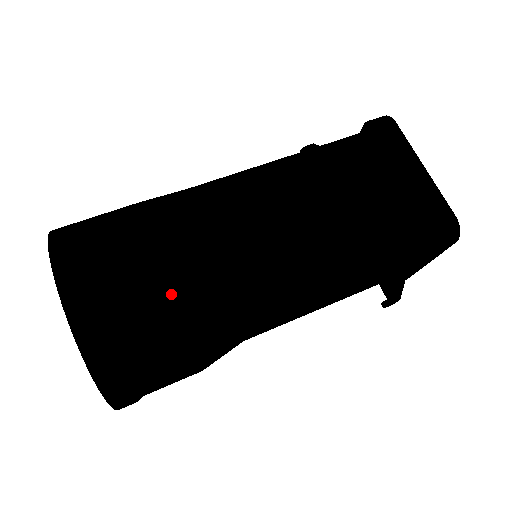
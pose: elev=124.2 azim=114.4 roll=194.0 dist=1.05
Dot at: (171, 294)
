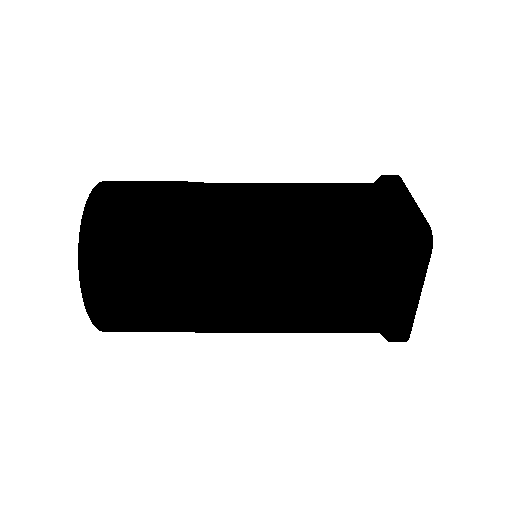
Dot at: (160, 207)
